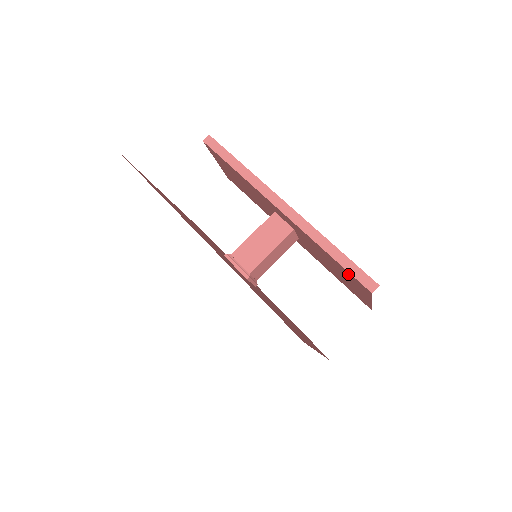
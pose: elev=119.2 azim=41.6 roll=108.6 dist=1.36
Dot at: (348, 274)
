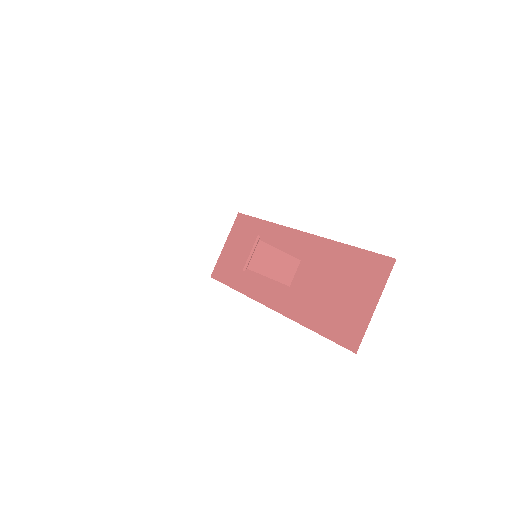
Dot at: (366, 261)
